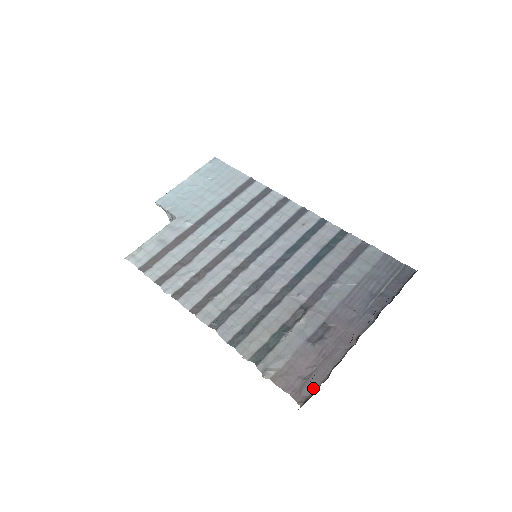
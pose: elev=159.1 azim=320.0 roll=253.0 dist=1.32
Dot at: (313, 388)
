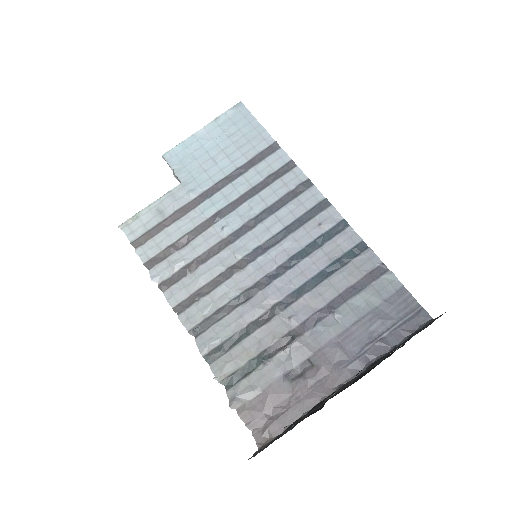
Dot at: (276, 432)
